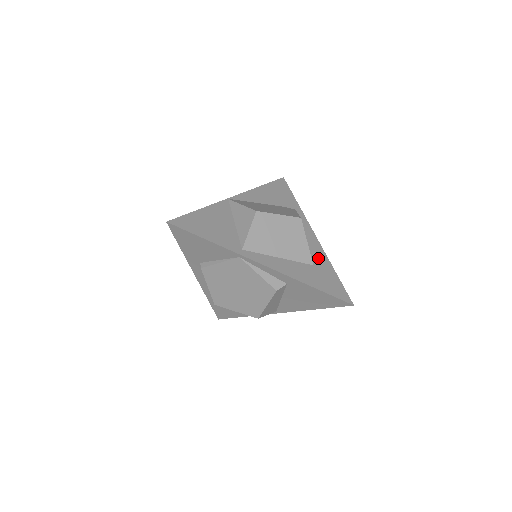
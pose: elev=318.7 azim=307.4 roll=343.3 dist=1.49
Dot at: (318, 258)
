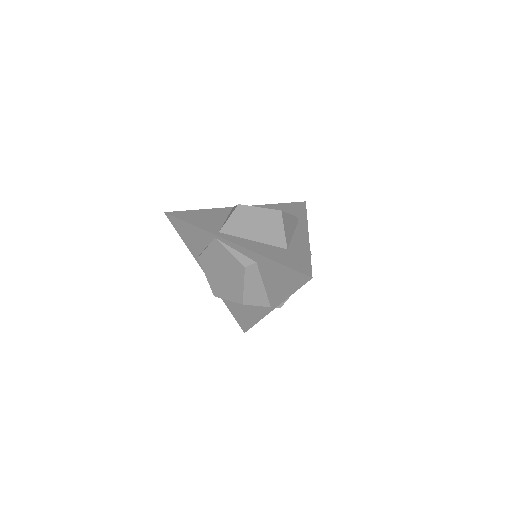
Dot at: (297, 246)
